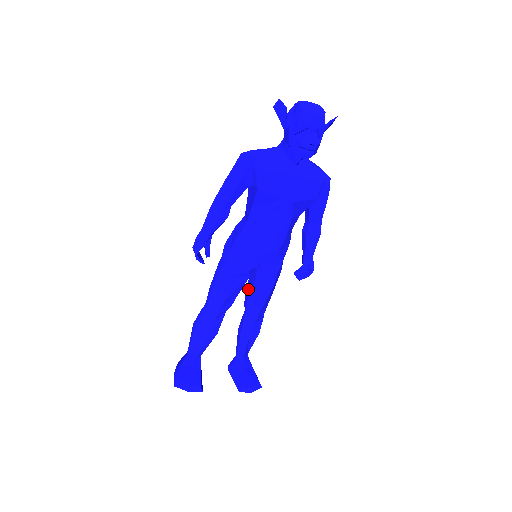
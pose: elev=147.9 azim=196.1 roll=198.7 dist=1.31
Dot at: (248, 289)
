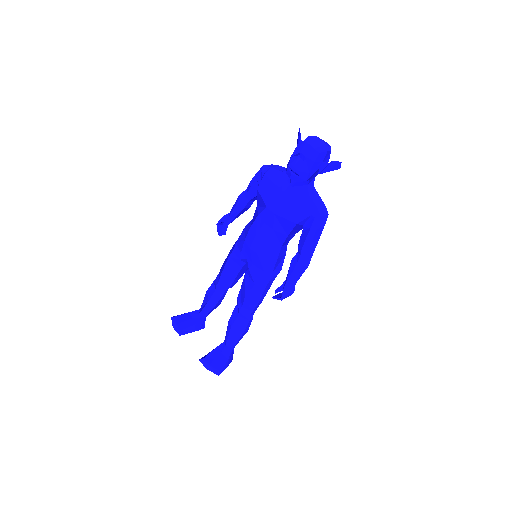
Dot at: occluded
